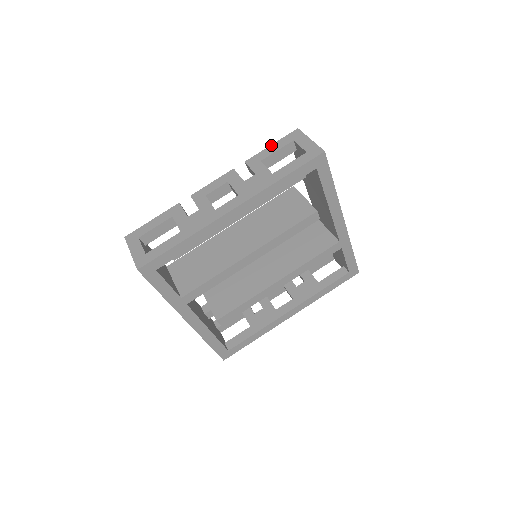
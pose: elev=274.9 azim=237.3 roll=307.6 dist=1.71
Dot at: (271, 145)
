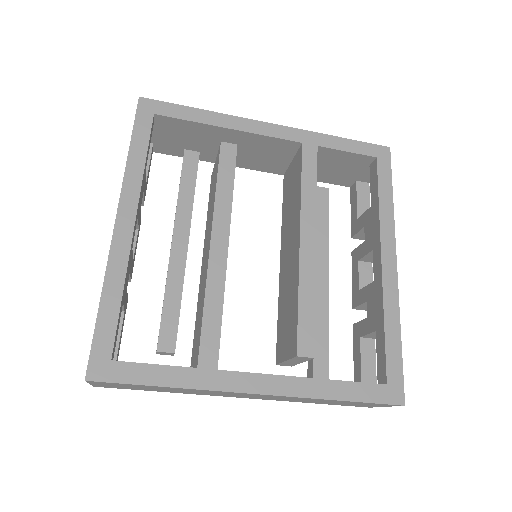
Dot at: occluded
